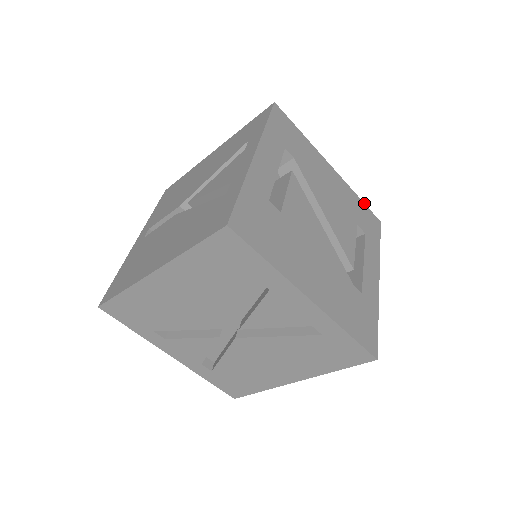
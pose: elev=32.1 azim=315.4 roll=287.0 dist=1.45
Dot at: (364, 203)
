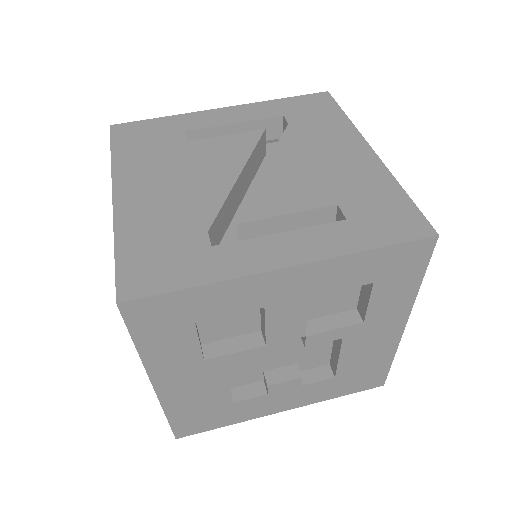
Dot at: (412, 200)
